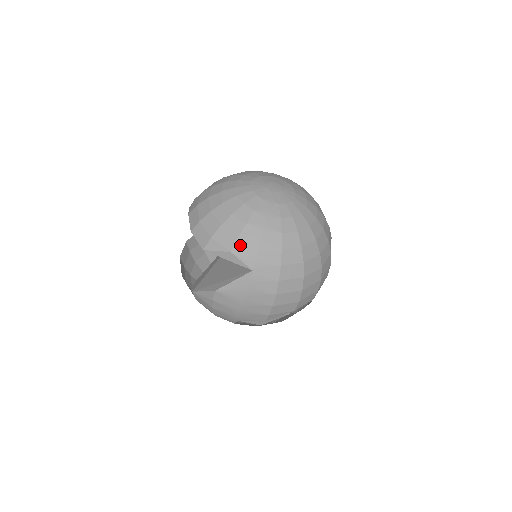
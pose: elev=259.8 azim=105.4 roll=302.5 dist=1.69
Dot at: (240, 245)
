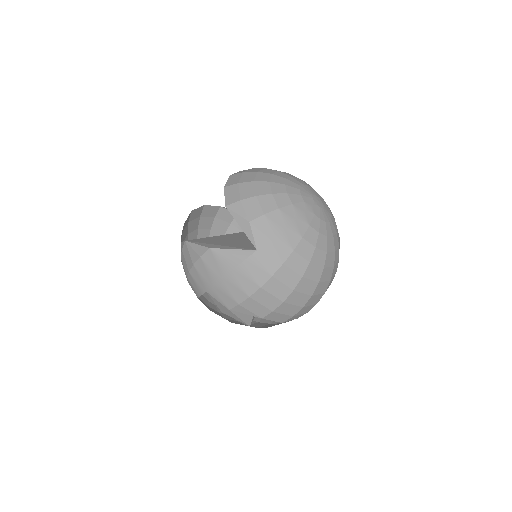
Dot at: (261, 222)
